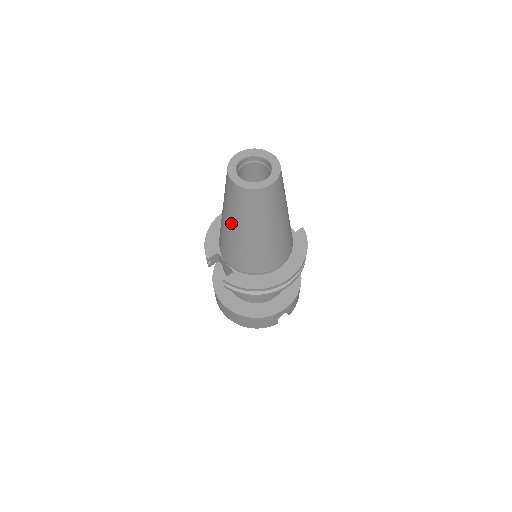
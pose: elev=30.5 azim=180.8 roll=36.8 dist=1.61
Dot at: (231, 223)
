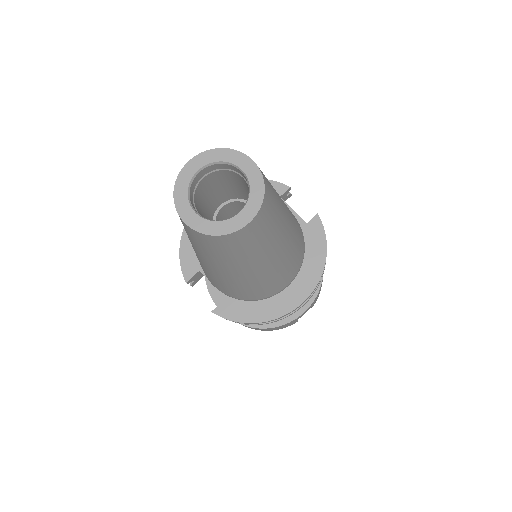
Dot at: (203, 259)
